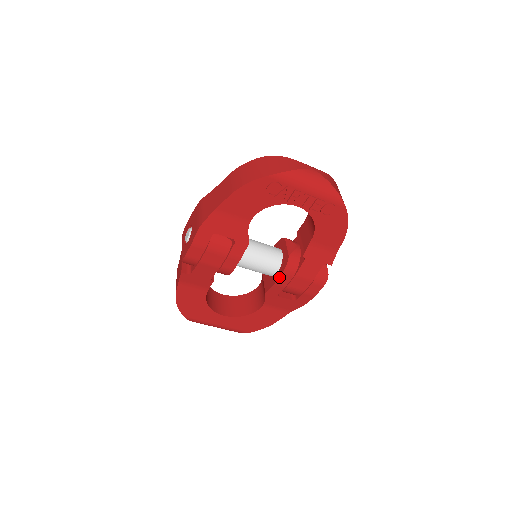
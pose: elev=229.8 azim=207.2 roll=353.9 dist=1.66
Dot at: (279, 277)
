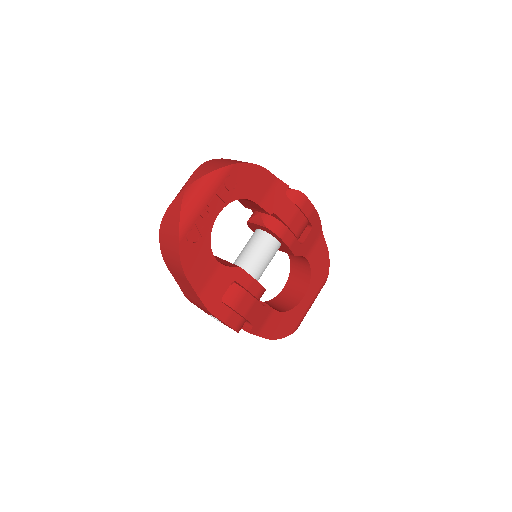
Dot at: (284, 242)
